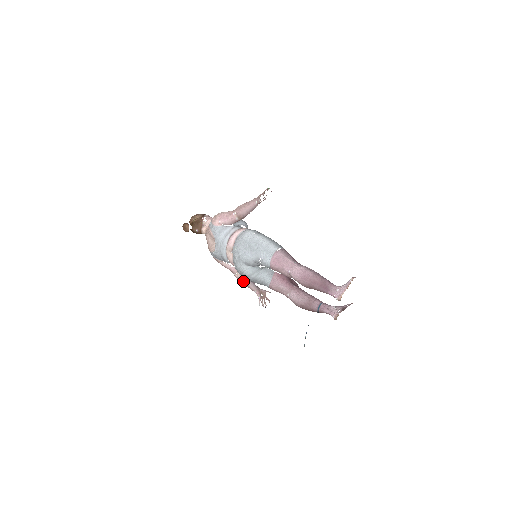
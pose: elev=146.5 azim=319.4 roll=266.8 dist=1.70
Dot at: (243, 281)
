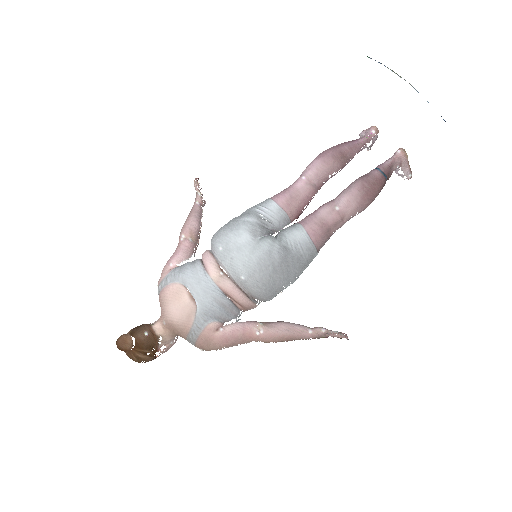
Dot at: (278, 327)
